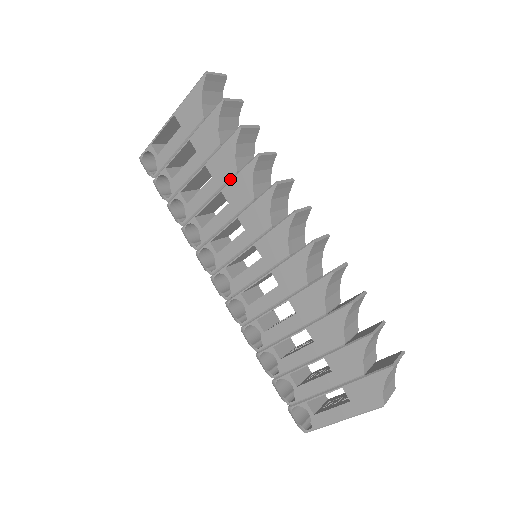
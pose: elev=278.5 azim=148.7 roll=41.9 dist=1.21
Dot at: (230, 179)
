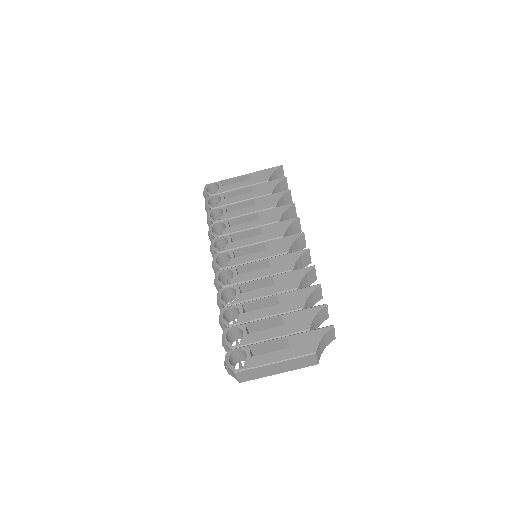
Dot at: (268, 209)
